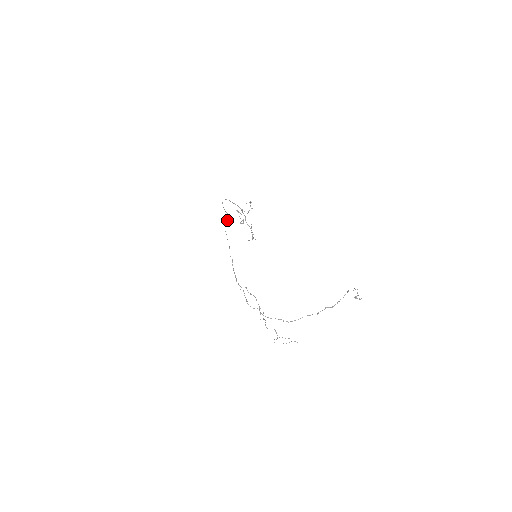
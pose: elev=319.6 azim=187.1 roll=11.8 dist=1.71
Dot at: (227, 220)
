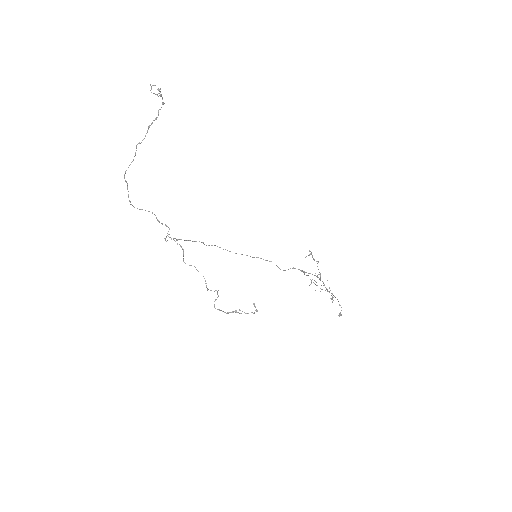
Dot at: occluded
